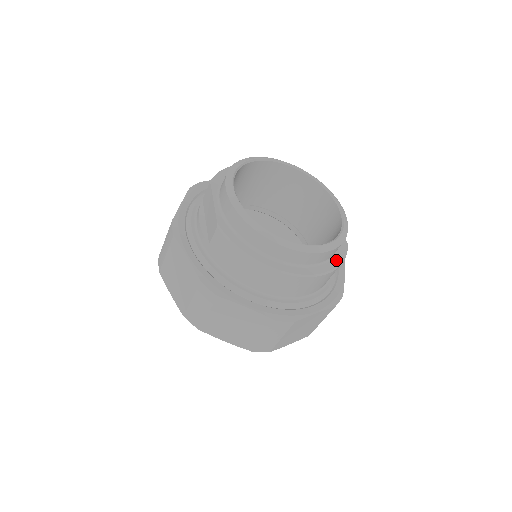
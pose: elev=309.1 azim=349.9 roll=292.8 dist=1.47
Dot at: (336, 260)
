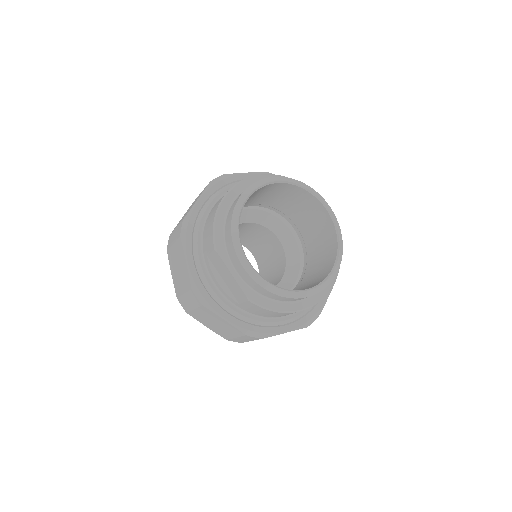
Dot at: occluded
